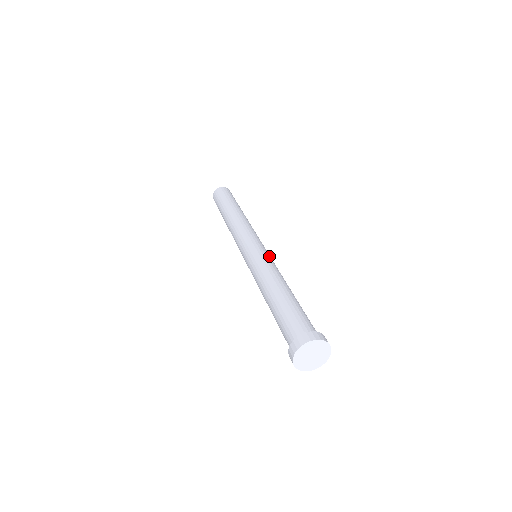
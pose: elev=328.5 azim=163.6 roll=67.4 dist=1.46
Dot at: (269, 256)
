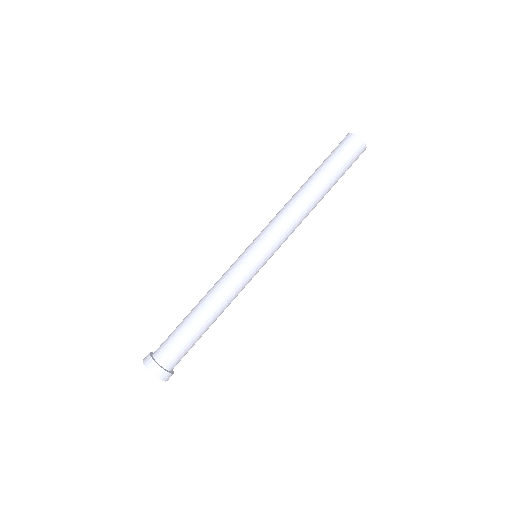
Dot at: occluded
